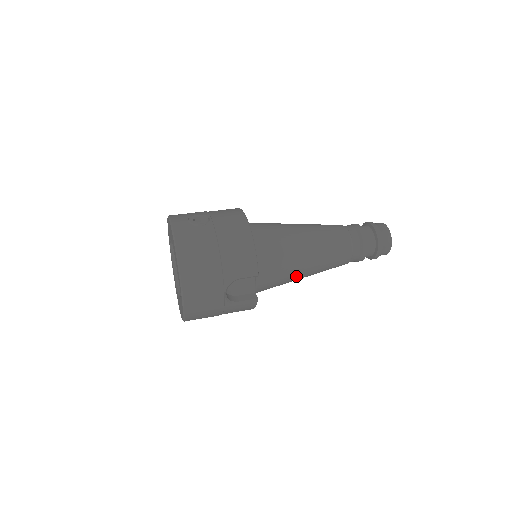
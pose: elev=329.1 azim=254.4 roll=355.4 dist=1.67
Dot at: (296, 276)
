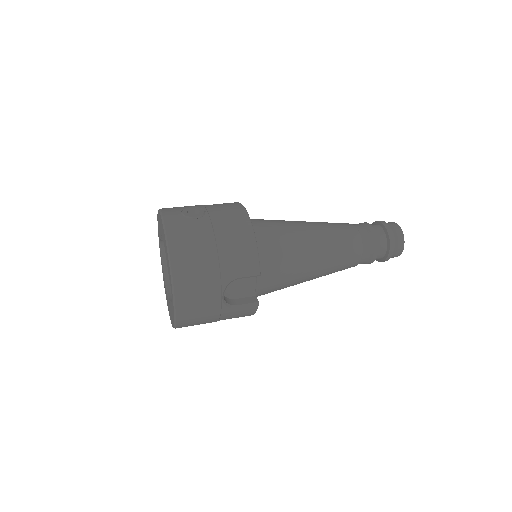
Dot at: (301, 278)
